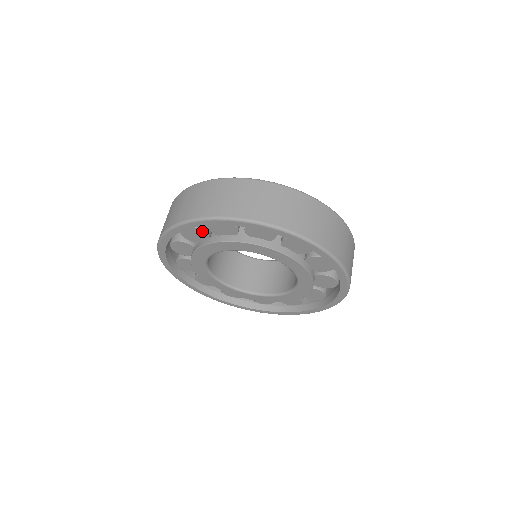
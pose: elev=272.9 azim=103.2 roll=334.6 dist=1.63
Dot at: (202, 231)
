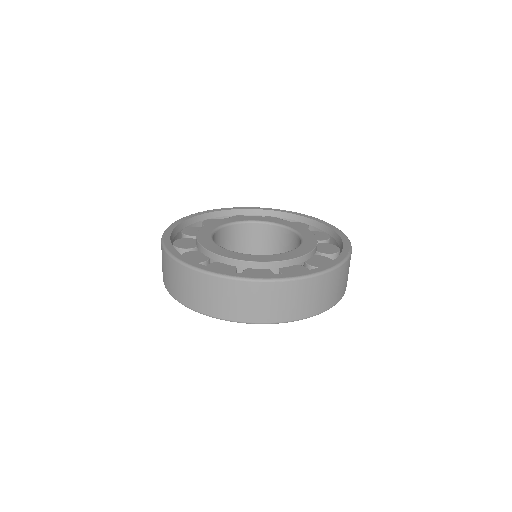
Dot at: occluded
